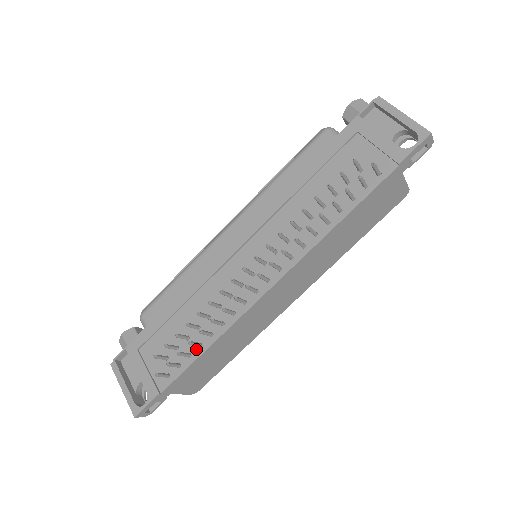
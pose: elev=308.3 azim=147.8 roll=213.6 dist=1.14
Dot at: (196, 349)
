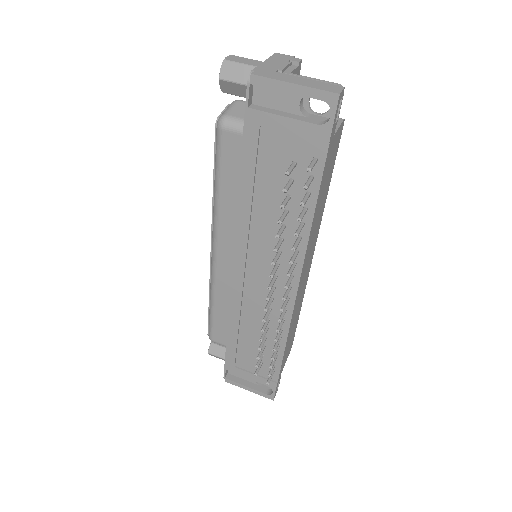
Dot at: occluded
